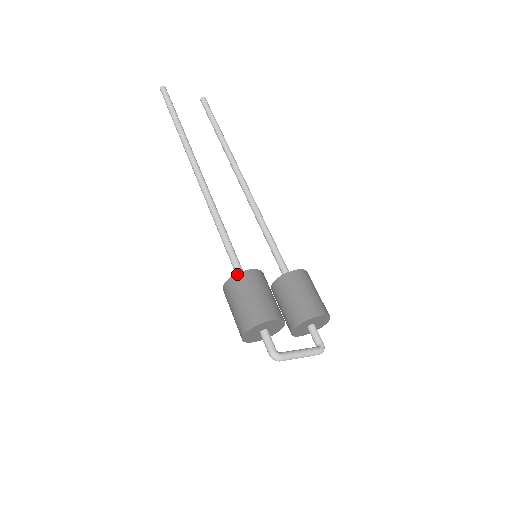
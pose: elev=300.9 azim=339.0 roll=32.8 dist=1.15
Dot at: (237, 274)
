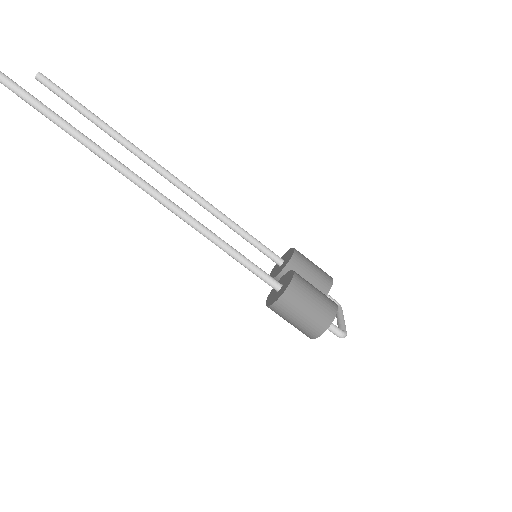
Dot at: (289, 286)
